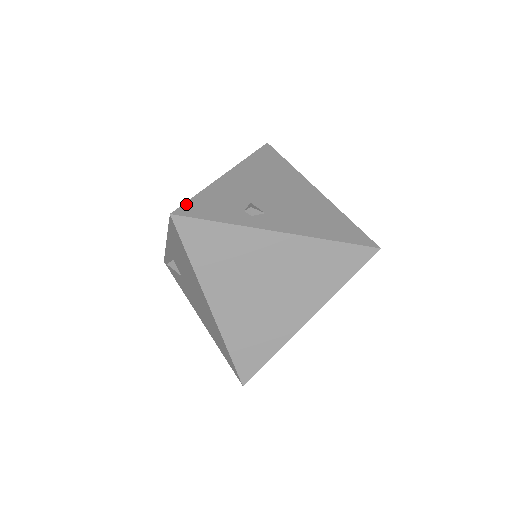
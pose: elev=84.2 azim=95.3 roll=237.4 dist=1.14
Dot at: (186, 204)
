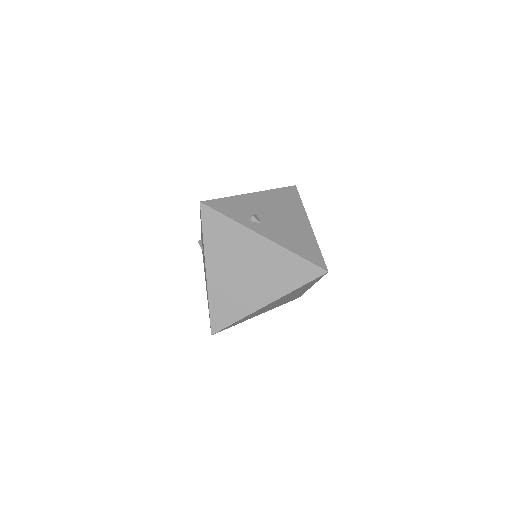
Dot at: (213, 200)
